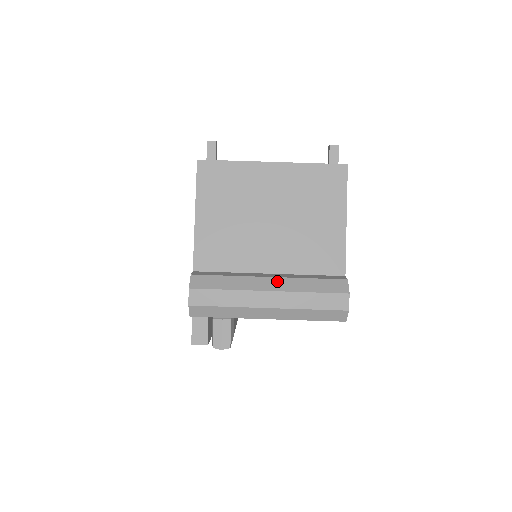
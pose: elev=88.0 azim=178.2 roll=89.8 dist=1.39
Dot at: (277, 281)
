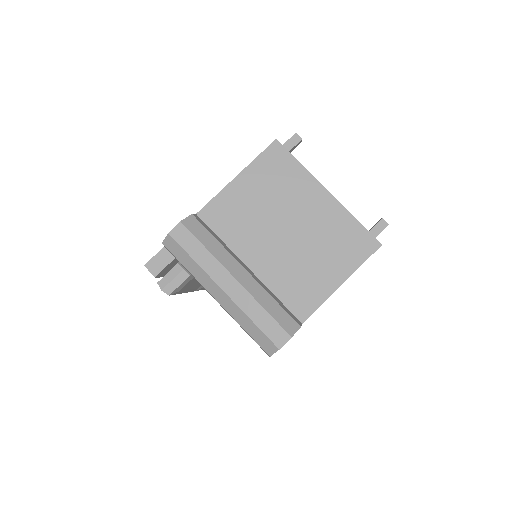
Dot at: (248, 278)
